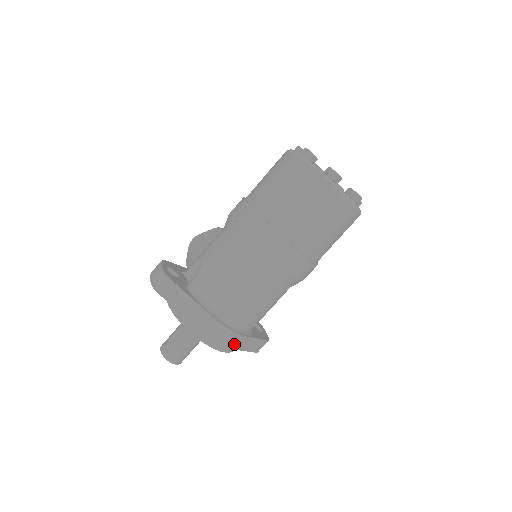
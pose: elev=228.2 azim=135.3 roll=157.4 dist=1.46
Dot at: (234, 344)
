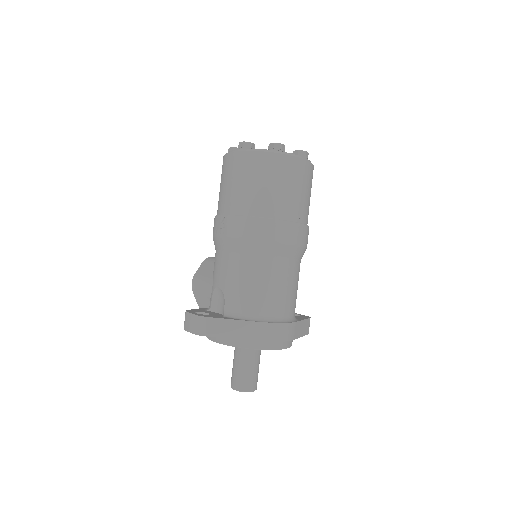
Dot at: (292, 334)
